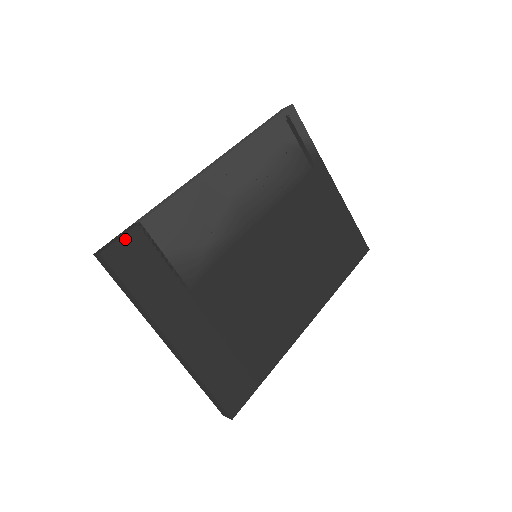
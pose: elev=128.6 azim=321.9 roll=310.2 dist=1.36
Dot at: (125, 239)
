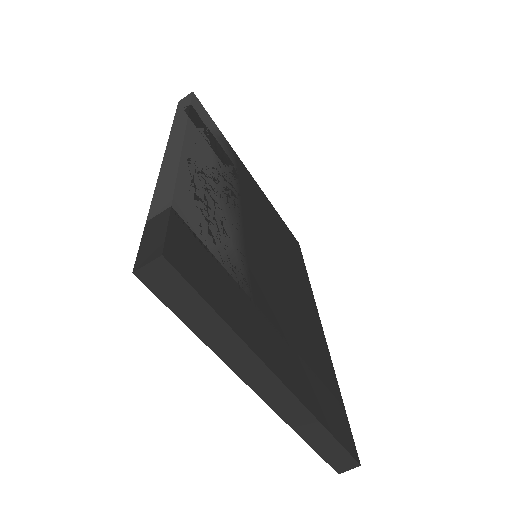
Dot at: (172, 231)
